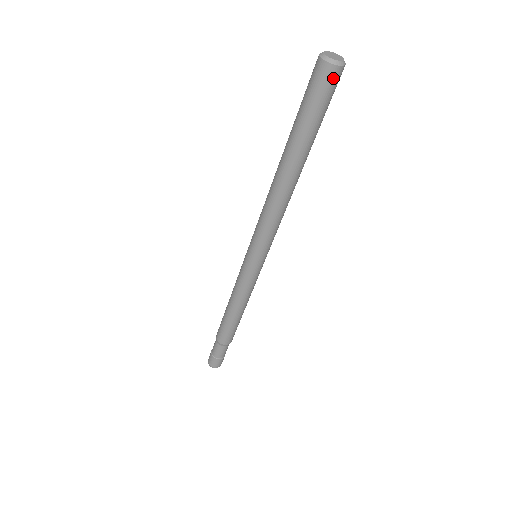
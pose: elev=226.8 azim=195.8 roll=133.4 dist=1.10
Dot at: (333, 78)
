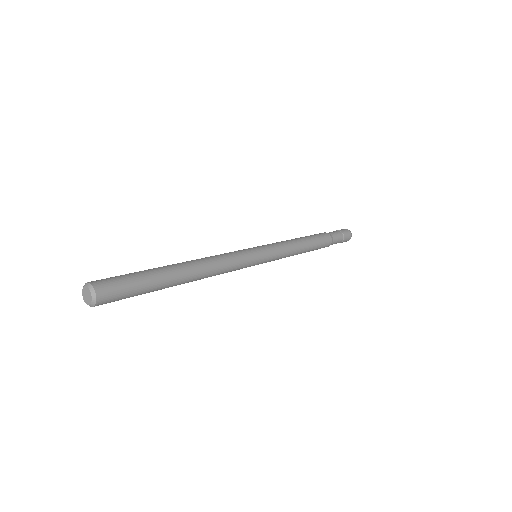
Dot at: (102, 304)
